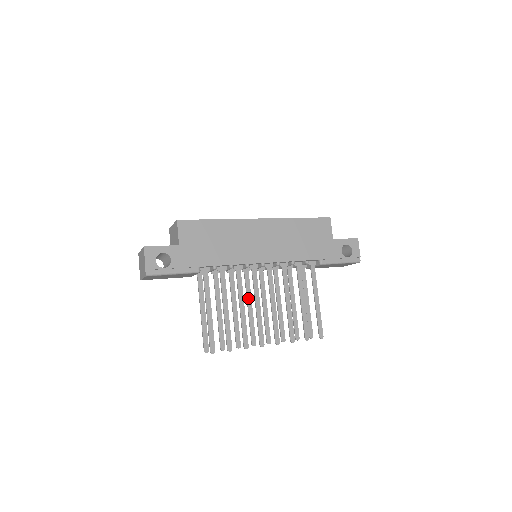
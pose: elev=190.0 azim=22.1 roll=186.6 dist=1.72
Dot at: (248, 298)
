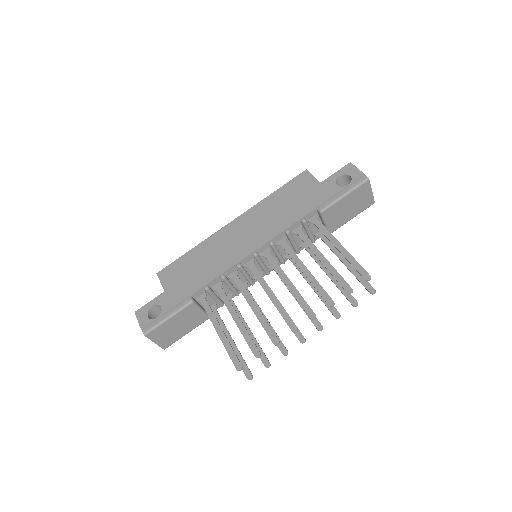
Dot at: occluded
